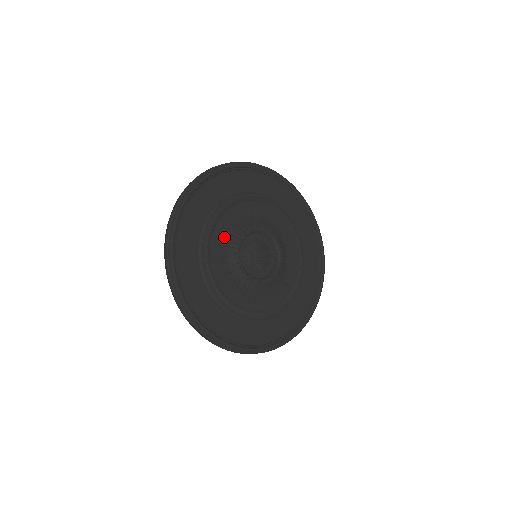
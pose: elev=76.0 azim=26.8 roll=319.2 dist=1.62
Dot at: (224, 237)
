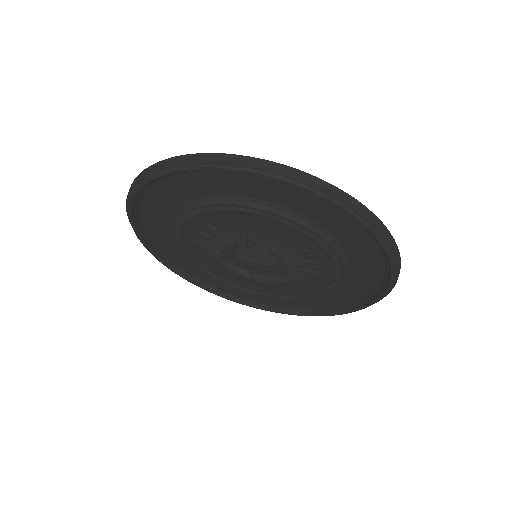
Dot at: (240, 225)
